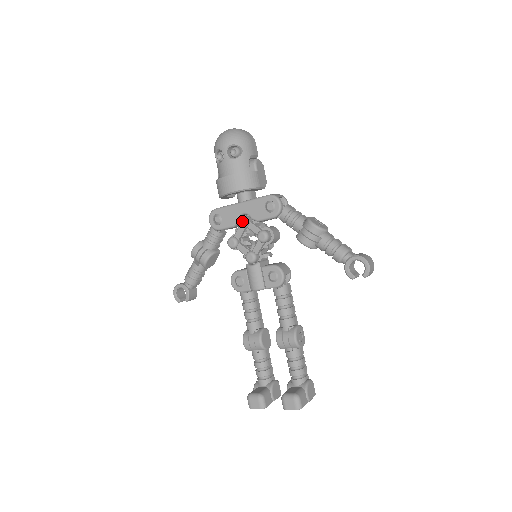
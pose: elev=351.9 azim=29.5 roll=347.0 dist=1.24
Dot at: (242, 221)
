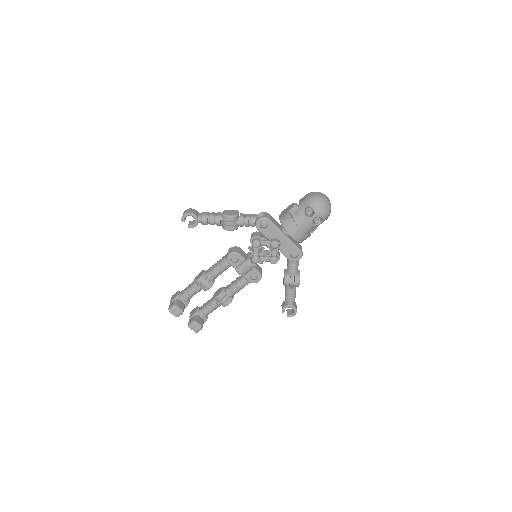
Dot at: (275, 245)
